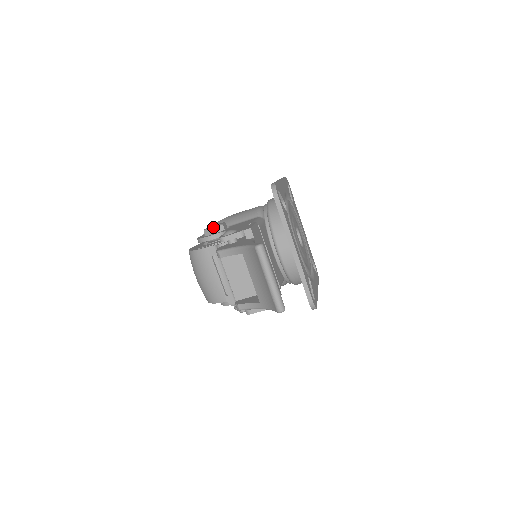
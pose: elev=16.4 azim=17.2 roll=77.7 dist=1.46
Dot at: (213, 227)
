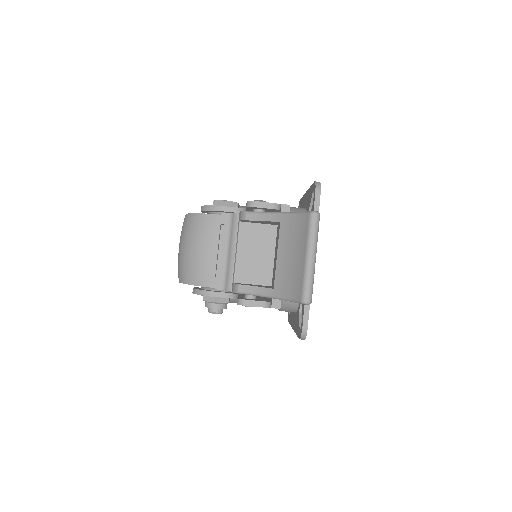
Dot at: occluded
